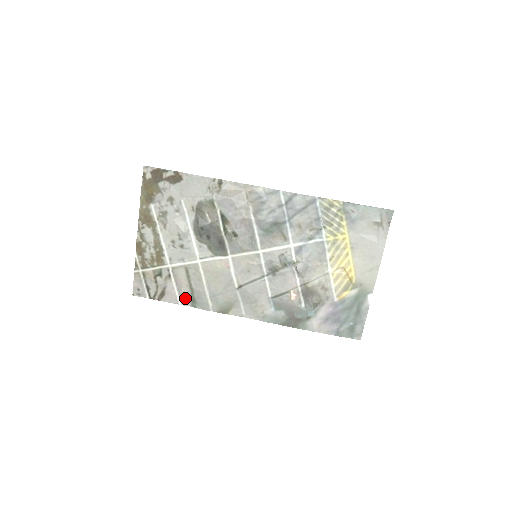
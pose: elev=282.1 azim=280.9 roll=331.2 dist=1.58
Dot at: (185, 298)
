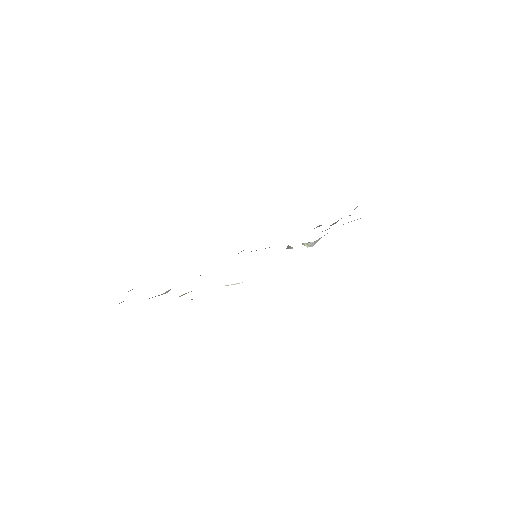
Dot at: occluded
